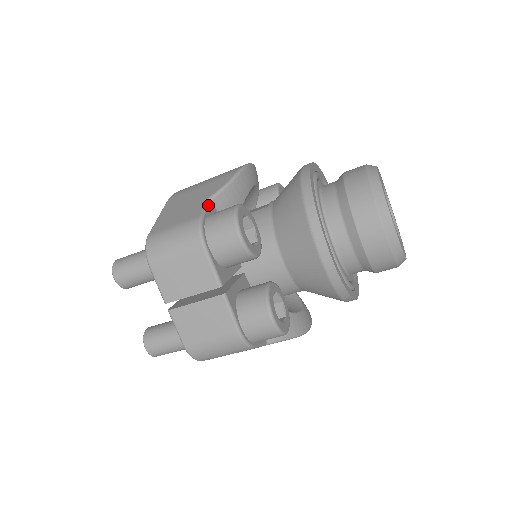
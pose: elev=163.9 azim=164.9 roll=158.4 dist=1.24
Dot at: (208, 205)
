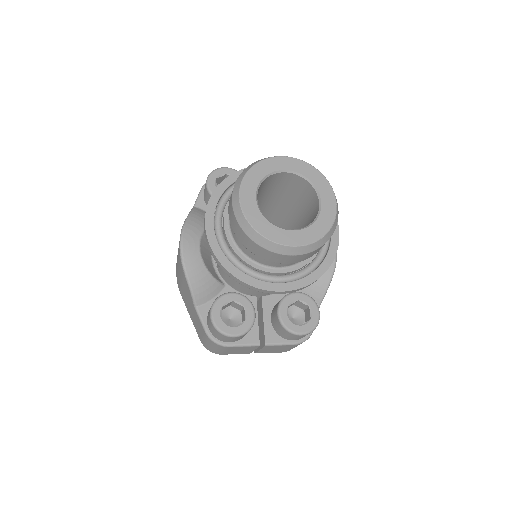
Dot at: (199, 314)
